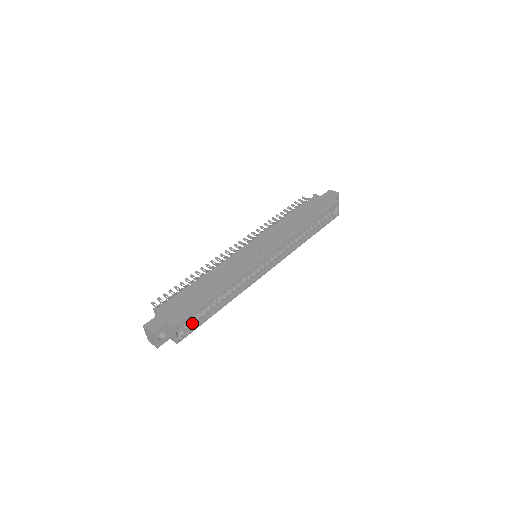
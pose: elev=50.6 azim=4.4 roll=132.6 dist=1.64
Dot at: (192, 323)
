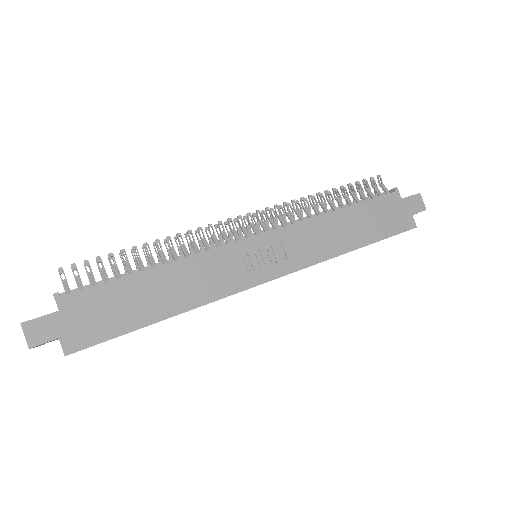
Dot at: occluded
